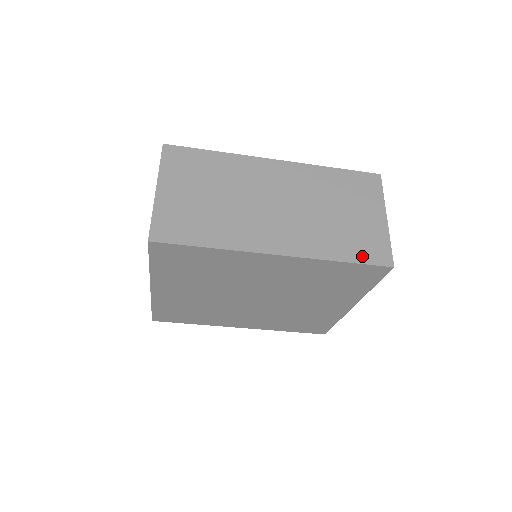
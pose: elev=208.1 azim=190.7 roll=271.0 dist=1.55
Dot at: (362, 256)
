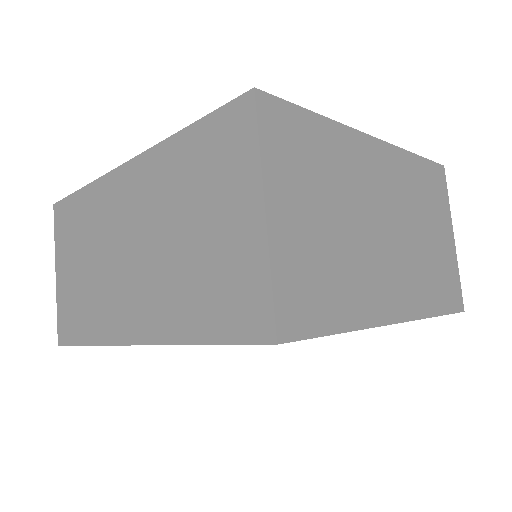
Dot at: (225, 326)
